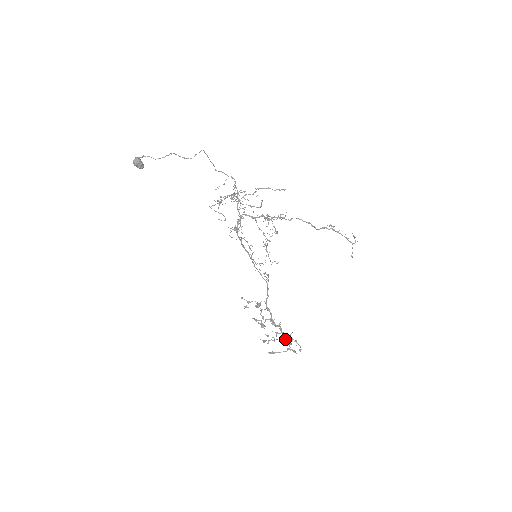
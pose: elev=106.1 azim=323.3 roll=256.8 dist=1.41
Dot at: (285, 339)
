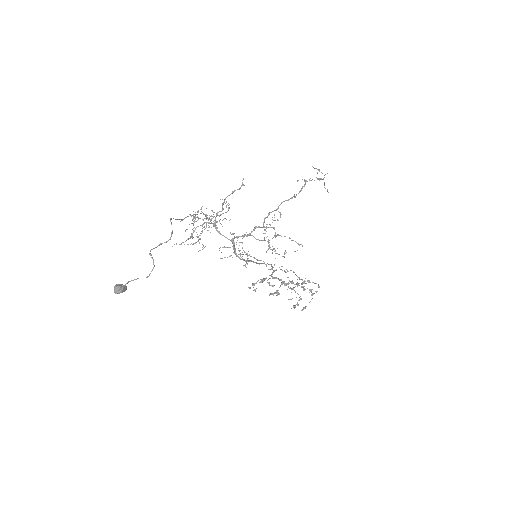
Dot at: occluded
